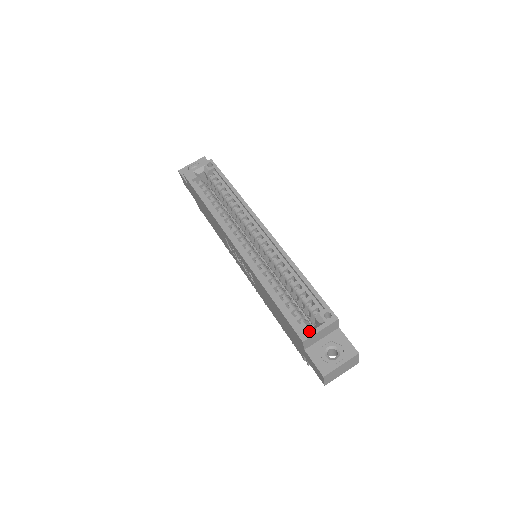
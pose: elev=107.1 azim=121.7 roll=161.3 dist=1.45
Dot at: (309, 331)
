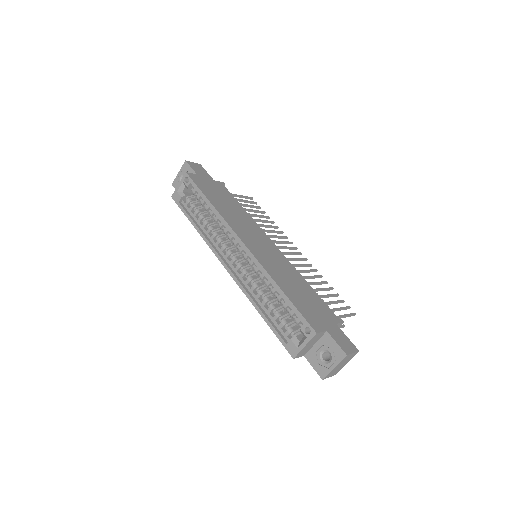
Dot at: (296, 348)
